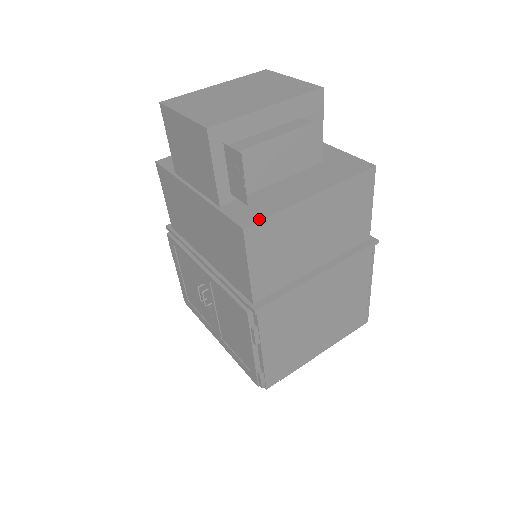
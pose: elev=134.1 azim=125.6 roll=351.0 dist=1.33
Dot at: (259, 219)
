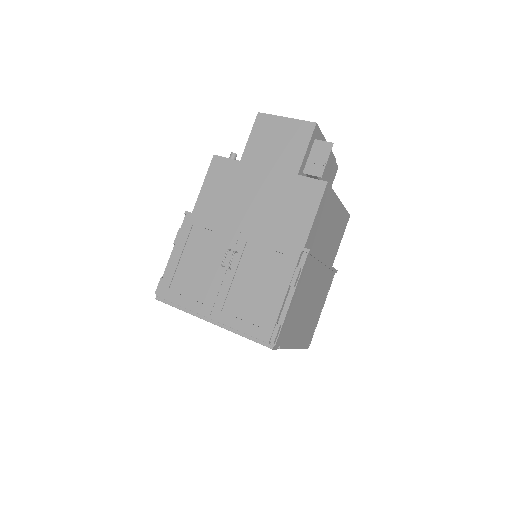
Dot at: (329, 186)
